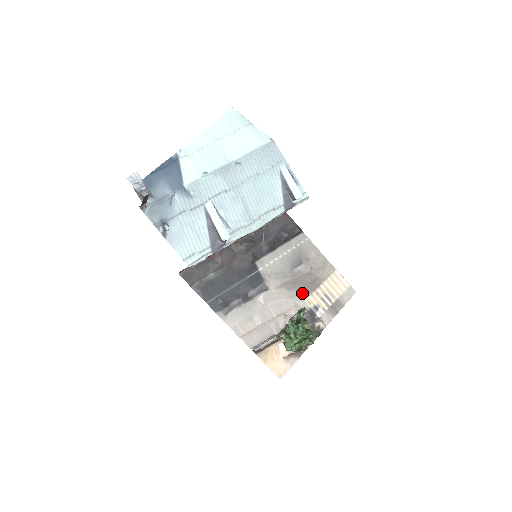
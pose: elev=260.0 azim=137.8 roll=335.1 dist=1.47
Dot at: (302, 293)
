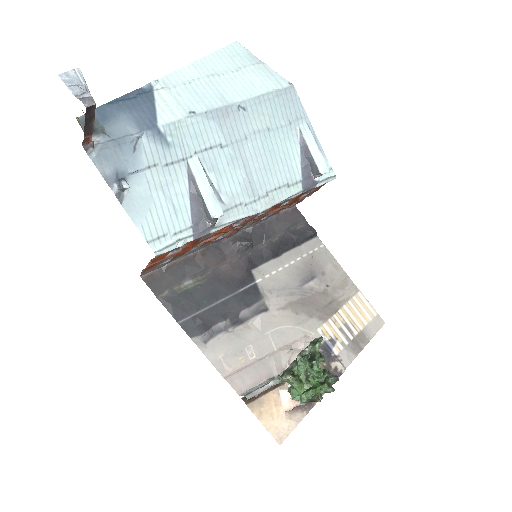
Dot at: (314, 319)
